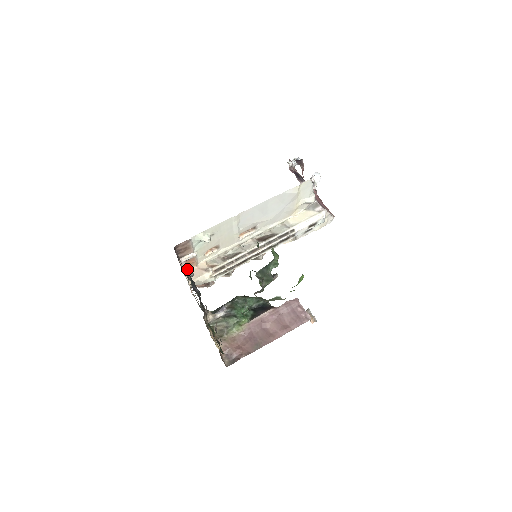
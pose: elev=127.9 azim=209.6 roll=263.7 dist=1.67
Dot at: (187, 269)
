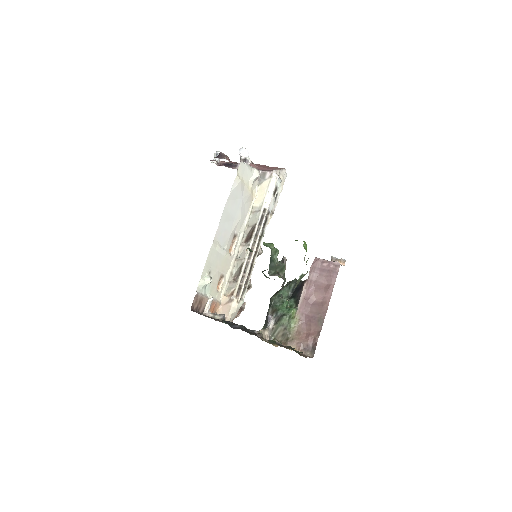
Dot at: (216, 315)
